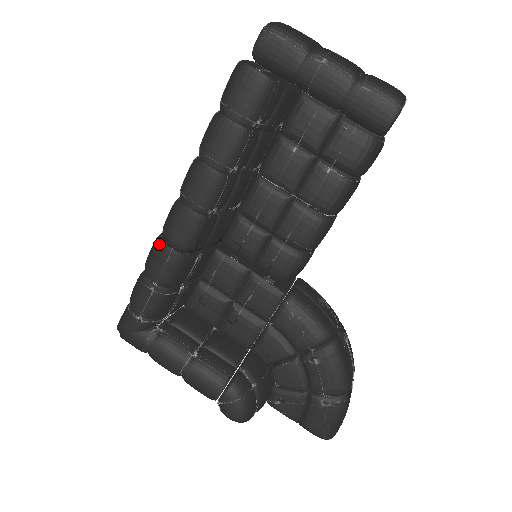
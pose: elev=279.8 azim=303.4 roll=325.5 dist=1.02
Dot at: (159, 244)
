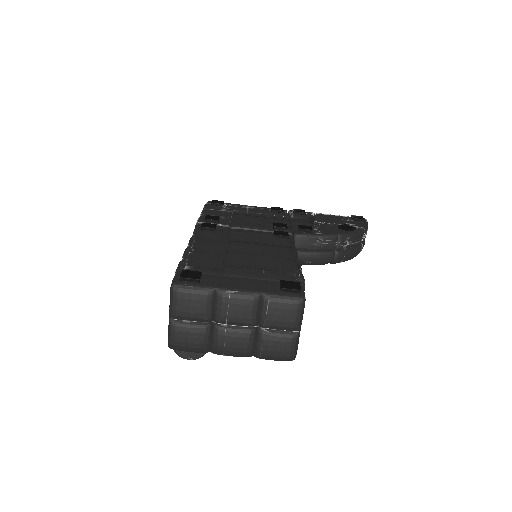
Dot at: occluded
